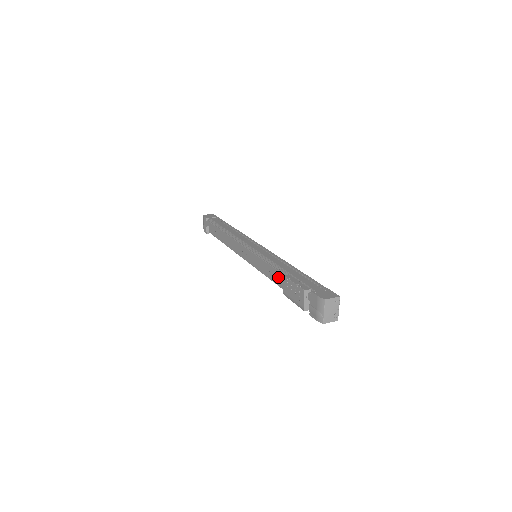
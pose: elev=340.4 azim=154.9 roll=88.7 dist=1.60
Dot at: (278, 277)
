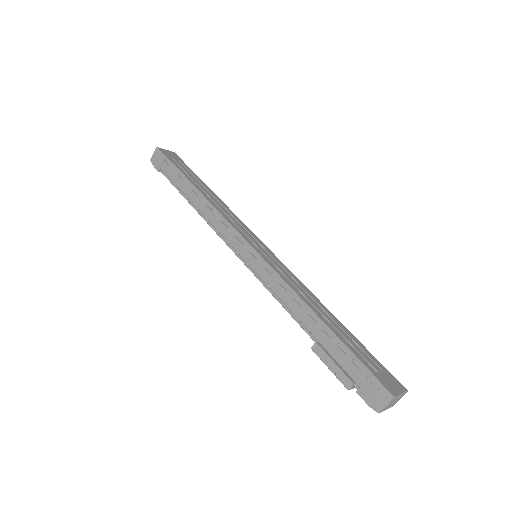
Dot at: occluded
